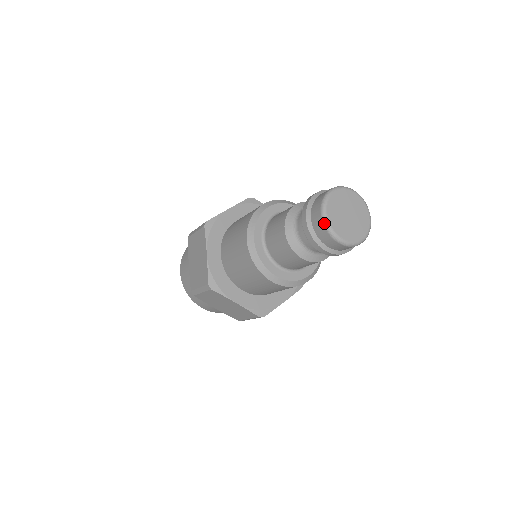
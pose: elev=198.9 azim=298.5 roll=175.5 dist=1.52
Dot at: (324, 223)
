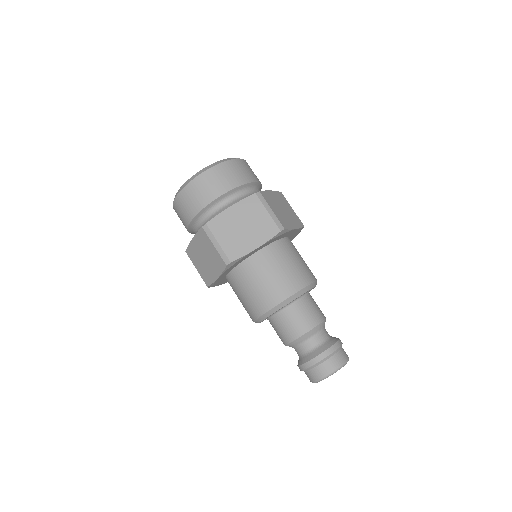
Dot at: occluded
